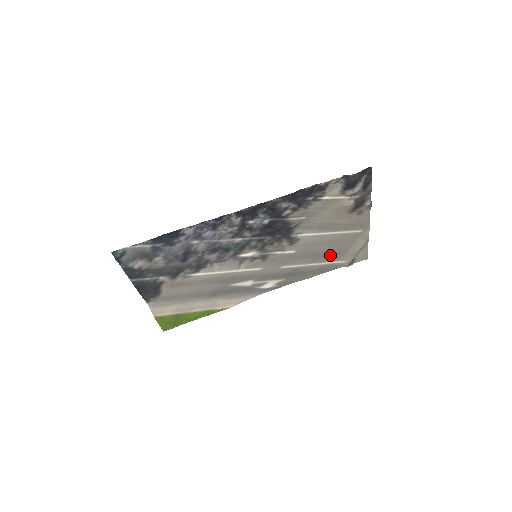
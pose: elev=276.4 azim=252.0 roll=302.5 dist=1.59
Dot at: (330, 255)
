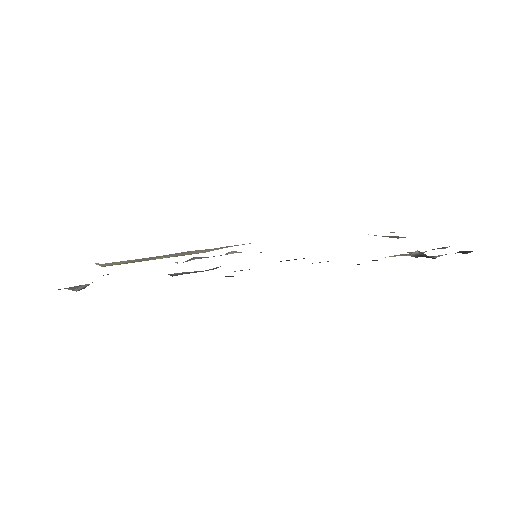
Dot at: occluded
